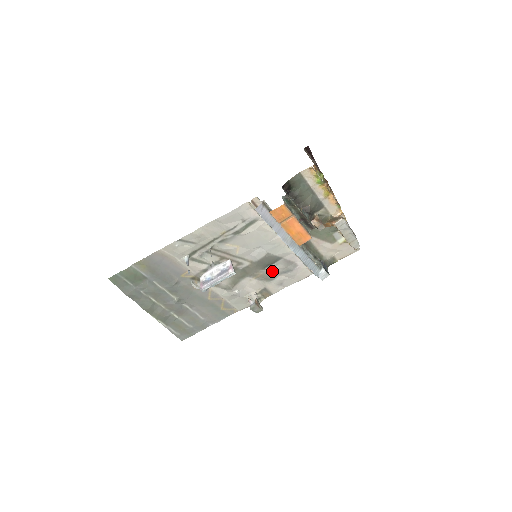
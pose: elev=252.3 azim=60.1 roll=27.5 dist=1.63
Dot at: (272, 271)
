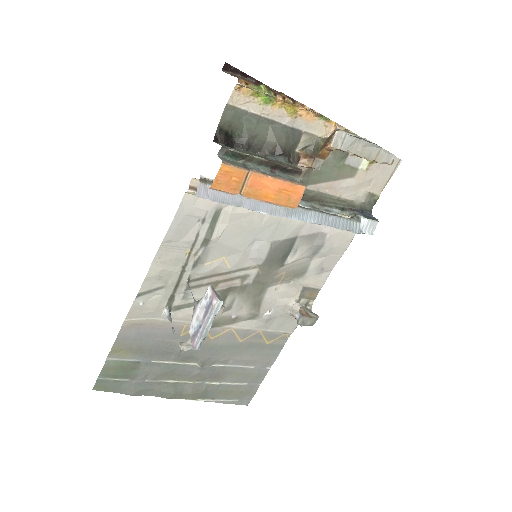
Dot at: (296, 261)
